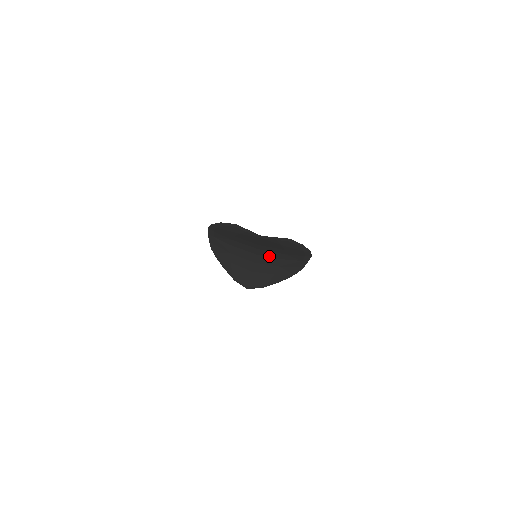
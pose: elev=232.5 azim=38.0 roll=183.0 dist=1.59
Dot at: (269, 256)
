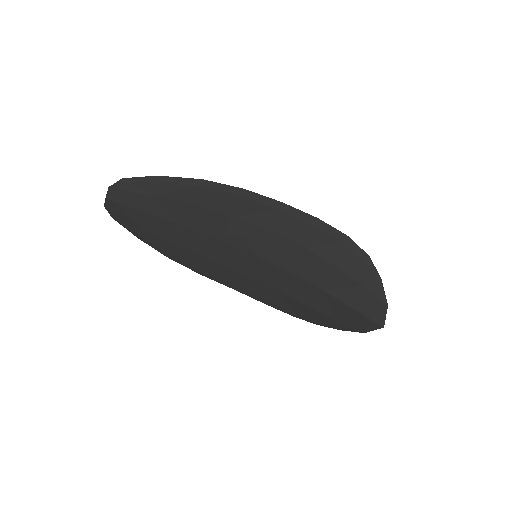
Dot at: (259, 242)
